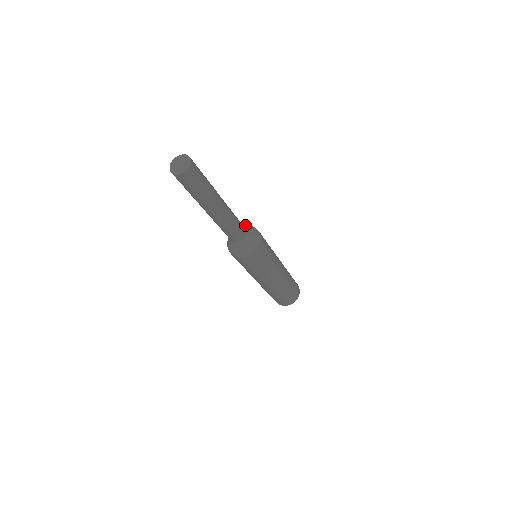
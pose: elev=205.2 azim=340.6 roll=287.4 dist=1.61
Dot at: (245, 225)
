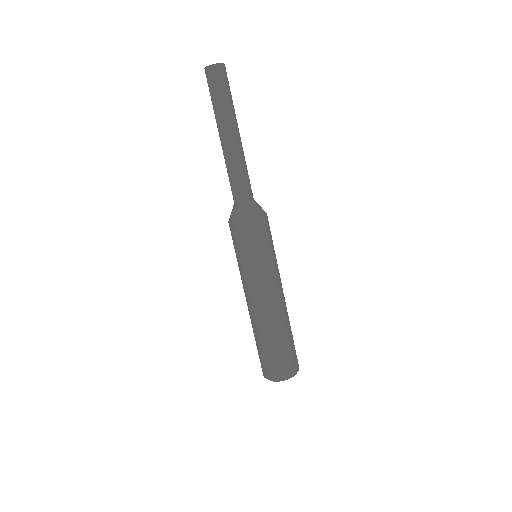
Dot at: occluded
